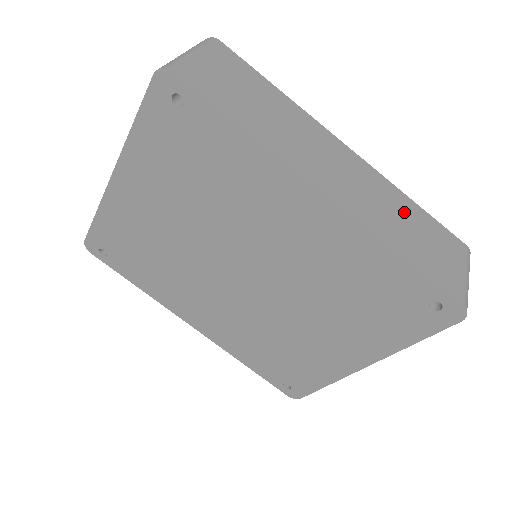
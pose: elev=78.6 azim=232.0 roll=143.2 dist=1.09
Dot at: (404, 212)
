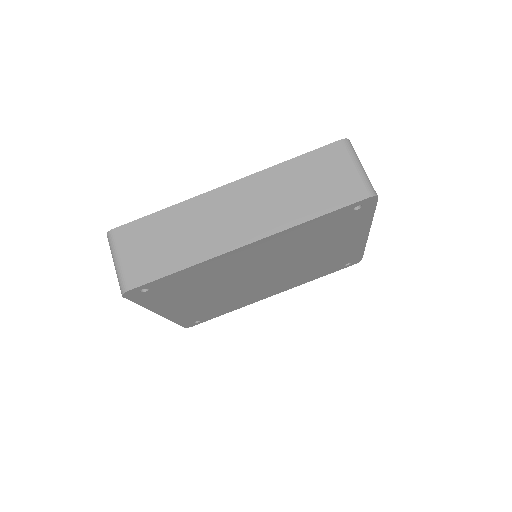
Dot at: (289, 181)
